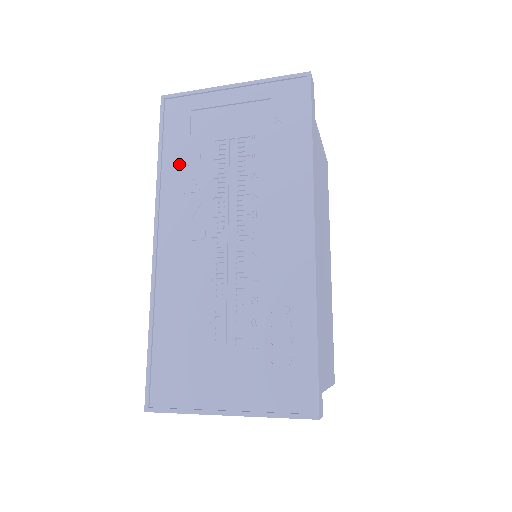
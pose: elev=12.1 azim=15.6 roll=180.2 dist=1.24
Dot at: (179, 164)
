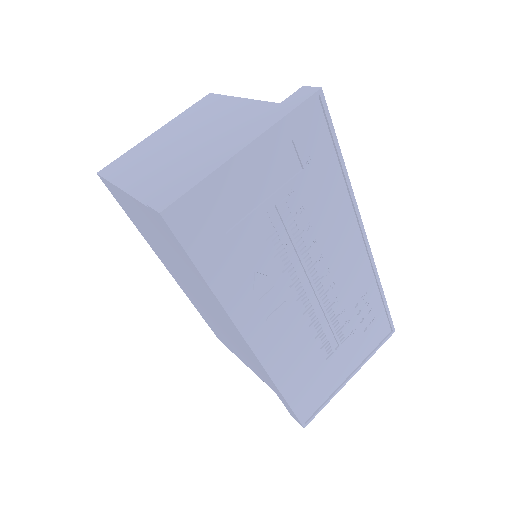
Dot at: (232, 270)
